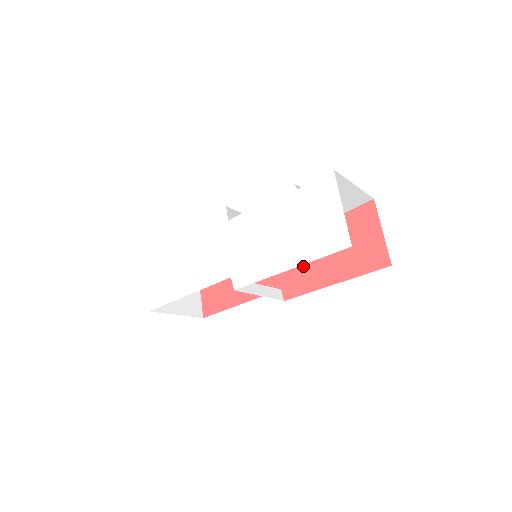
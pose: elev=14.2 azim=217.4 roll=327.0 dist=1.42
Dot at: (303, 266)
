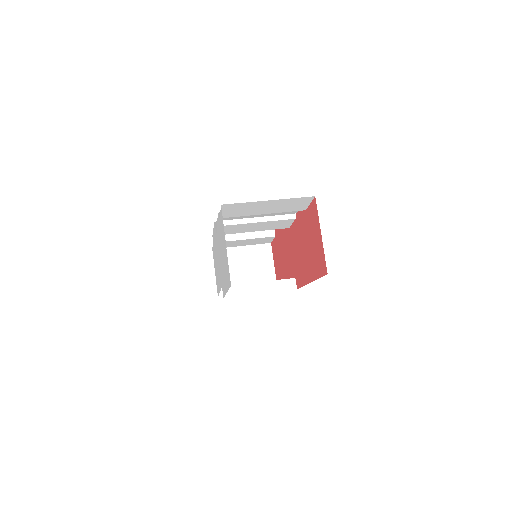
Dot at: (299, 259)
